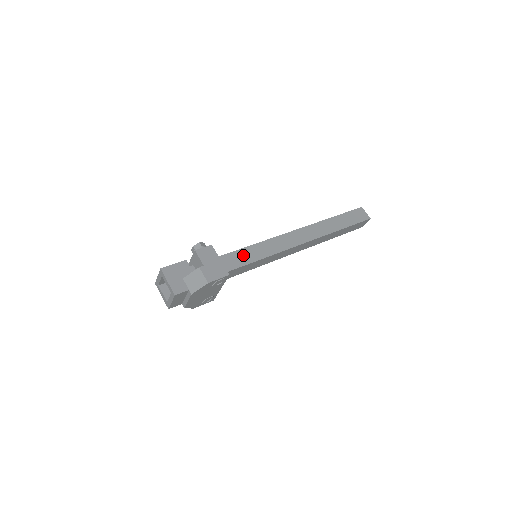
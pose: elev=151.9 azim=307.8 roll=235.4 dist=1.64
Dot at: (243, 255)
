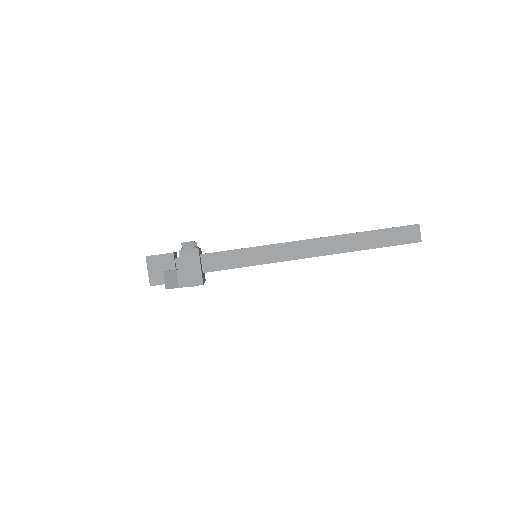
Dot at: (237, 257)
